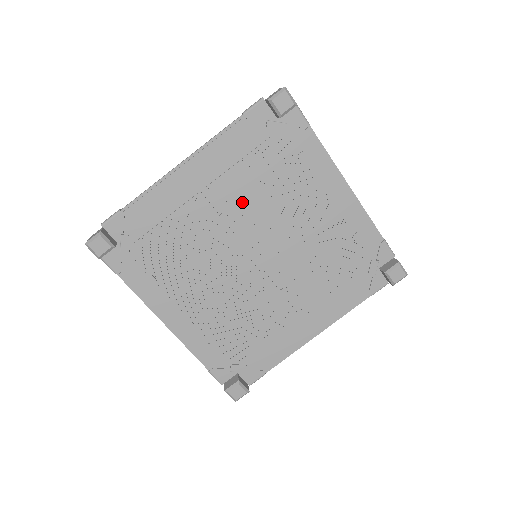
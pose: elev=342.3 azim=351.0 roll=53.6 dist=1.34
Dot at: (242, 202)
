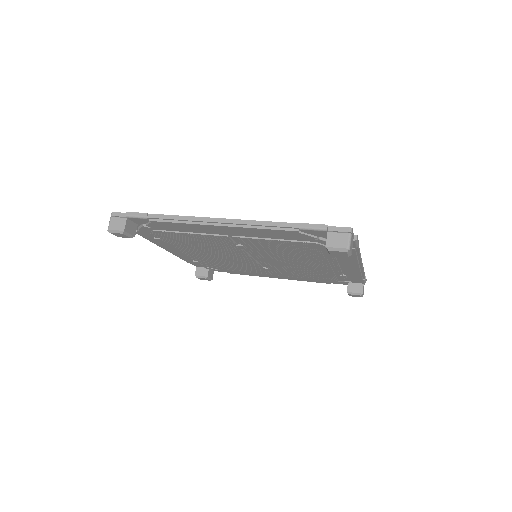
Dot at: (262, 248)
